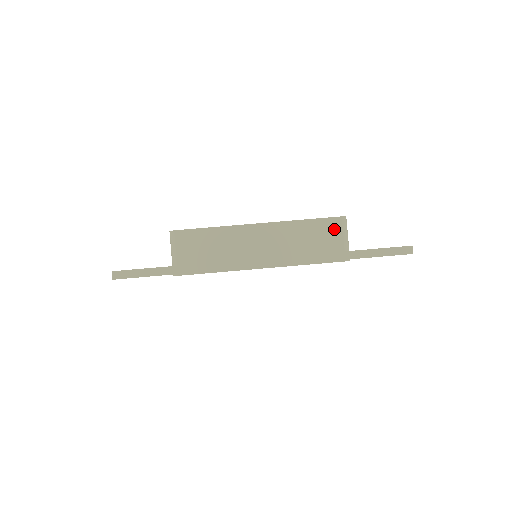
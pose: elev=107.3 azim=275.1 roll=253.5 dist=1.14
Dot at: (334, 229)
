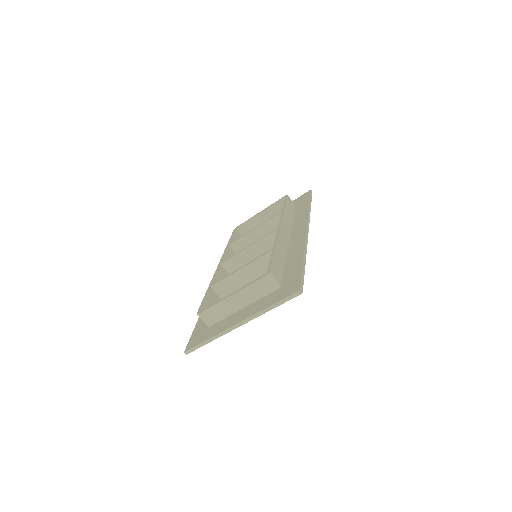
Dot at: (267, 282)
